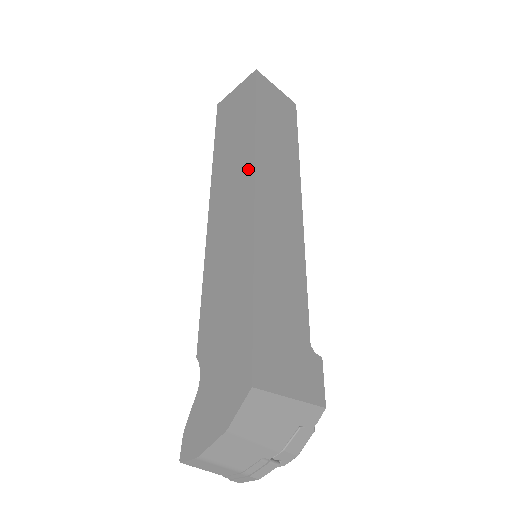
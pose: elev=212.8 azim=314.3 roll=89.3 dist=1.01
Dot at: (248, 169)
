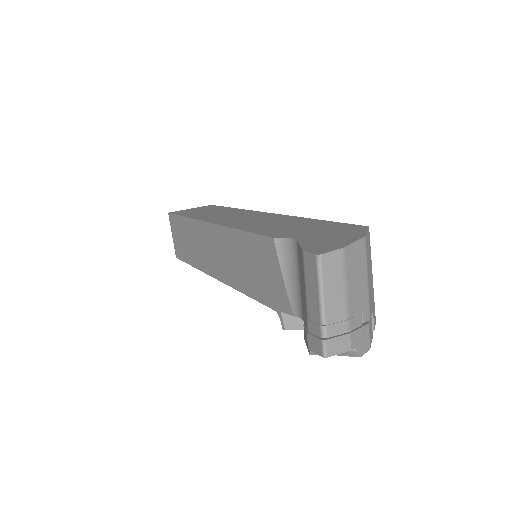
Dot at: (247, 212)
